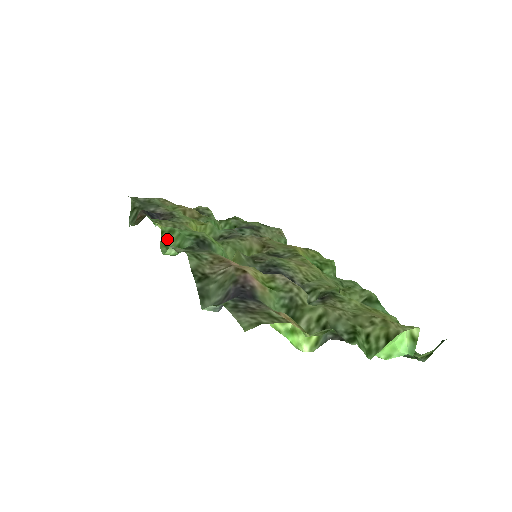
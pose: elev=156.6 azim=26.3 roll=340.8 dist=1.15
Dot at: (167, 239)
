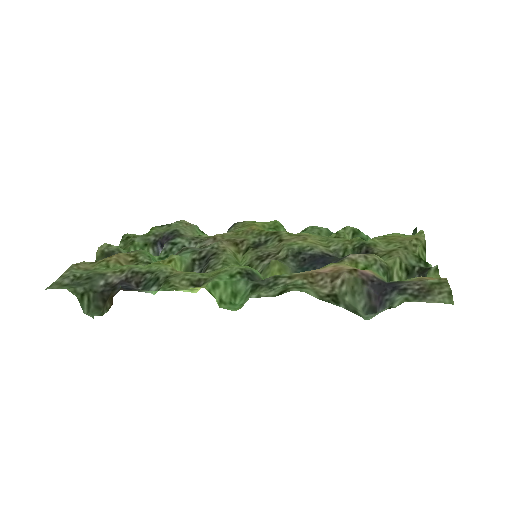
Dot at: (217, 295)
